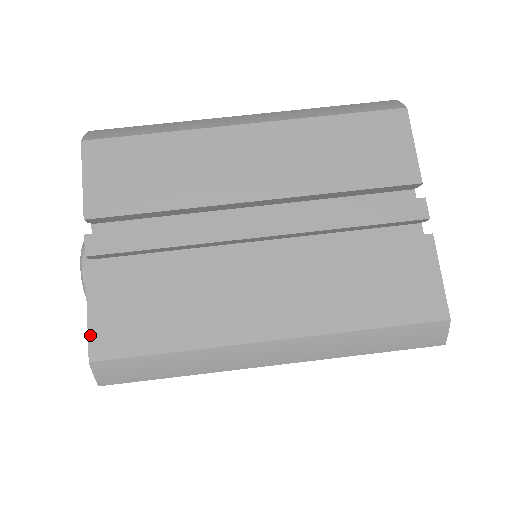
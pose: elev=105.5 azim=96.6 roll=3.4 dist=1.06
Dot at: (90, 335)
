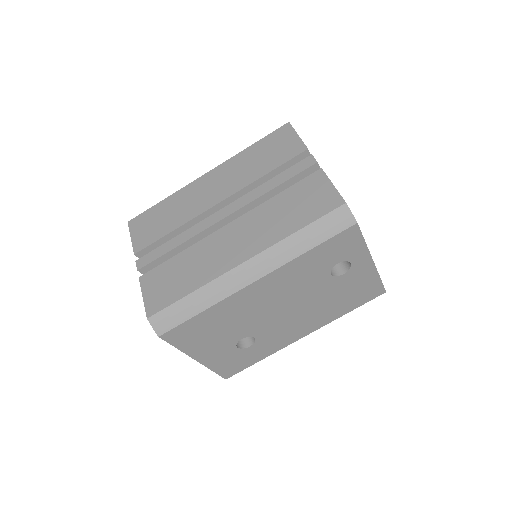
Dot at: (145, 305)
